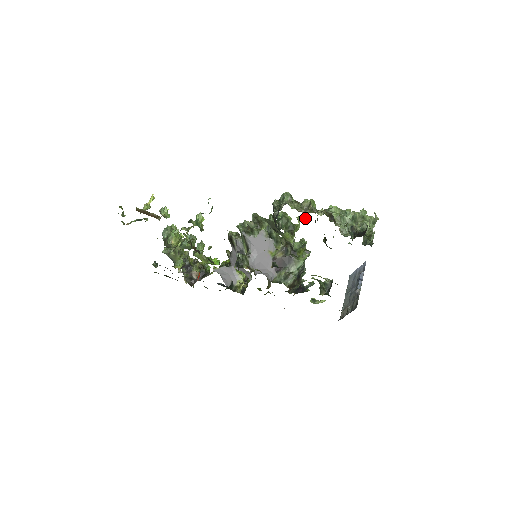
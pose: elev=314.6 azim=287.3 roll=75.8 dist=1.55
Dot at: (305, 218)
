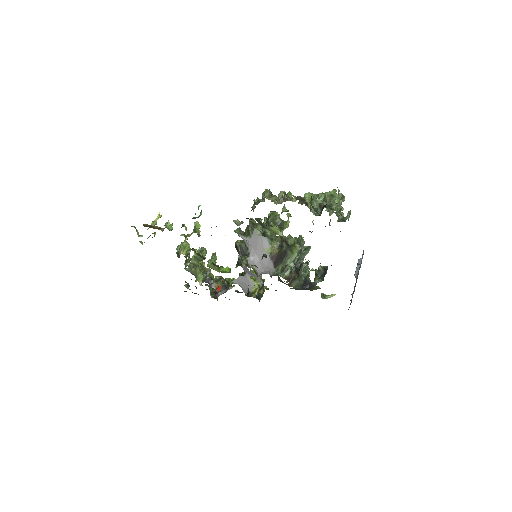
Dot at: (286, 210)
